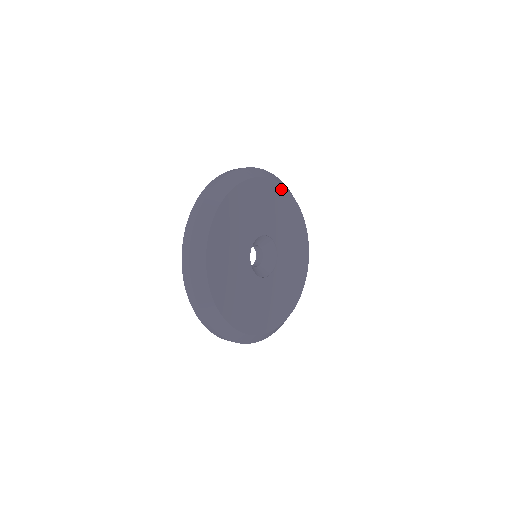
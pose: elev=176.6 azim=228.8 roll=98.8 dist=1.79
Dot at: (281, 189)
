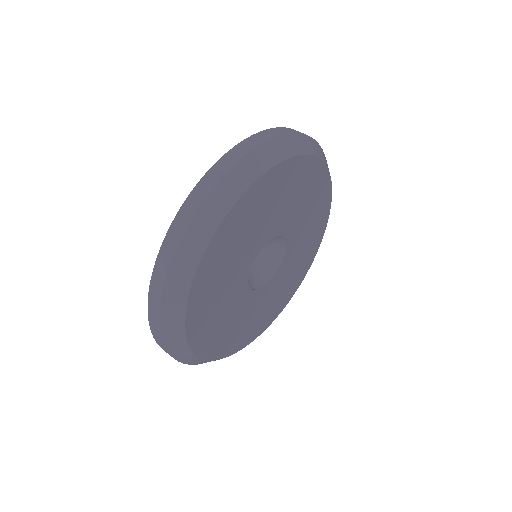
Dot at: (263, 181)
